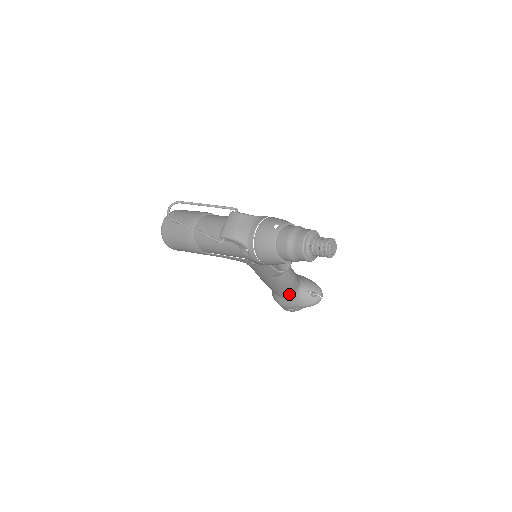
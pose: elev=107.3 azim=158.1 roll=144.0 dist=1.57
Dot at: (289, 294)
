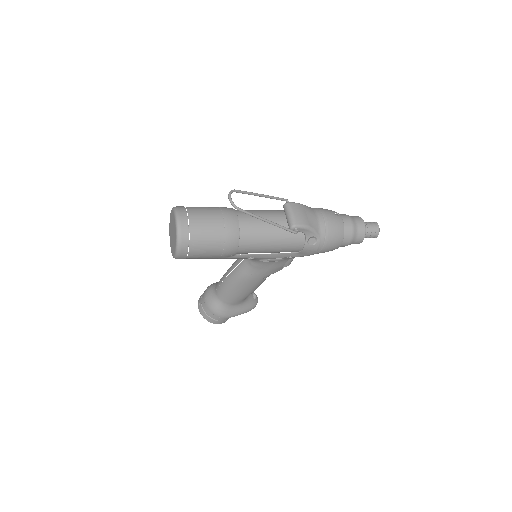
Dot at: (244, 299)
